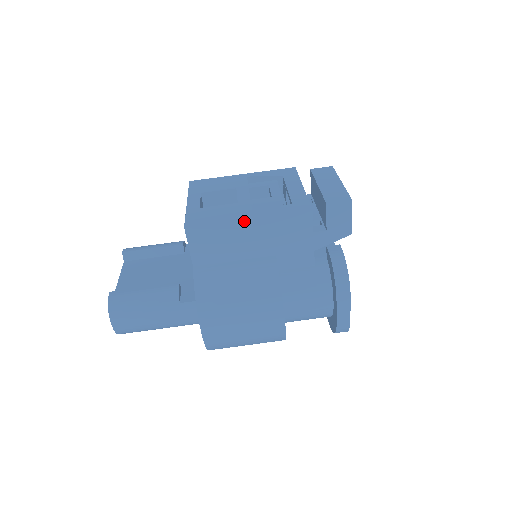
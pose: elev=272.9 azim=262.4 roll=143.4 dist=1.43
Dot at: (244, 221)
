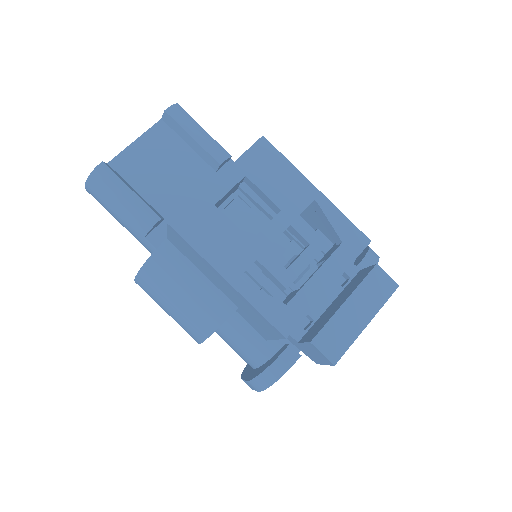
Dot at: (223, 277)
